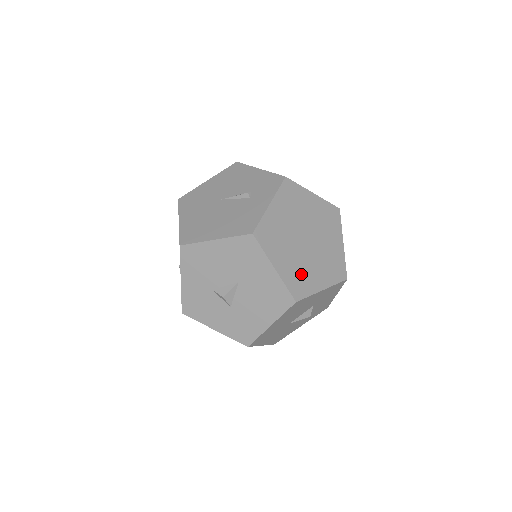
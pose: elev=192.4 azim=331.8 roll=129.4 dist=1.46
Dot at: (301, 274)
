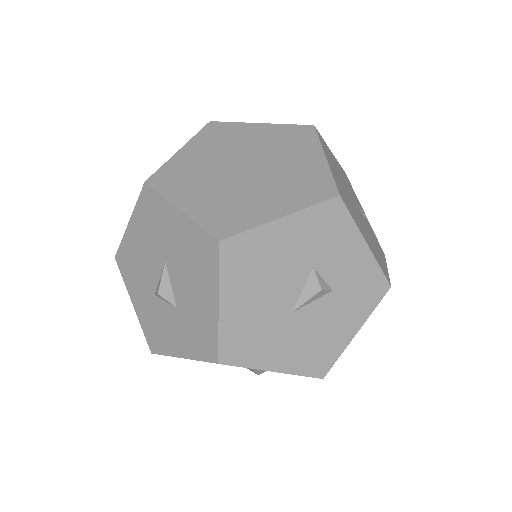
Dot at: (232, 206)
